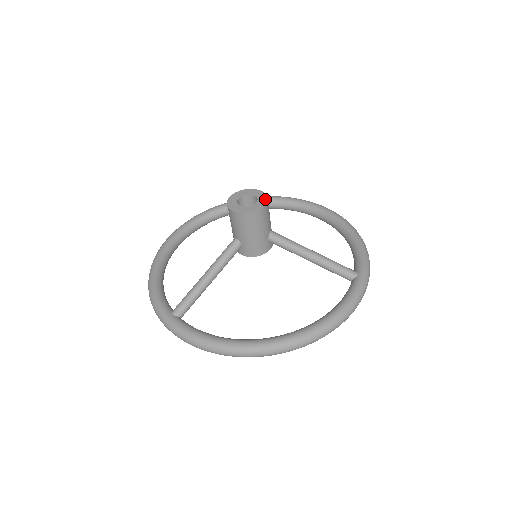
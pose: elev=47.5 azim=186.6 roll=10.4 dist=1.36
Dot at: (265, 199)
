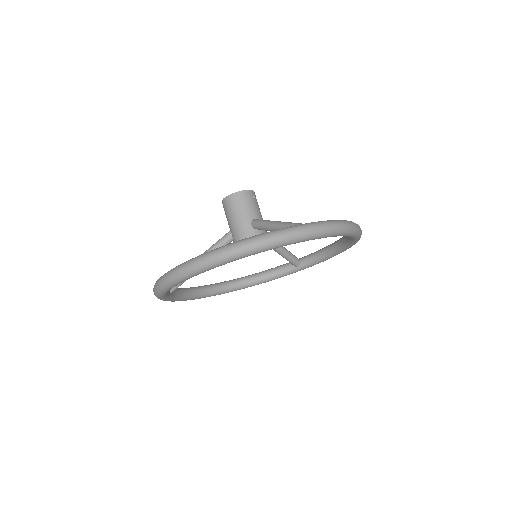
Dot at: (248, 191)
